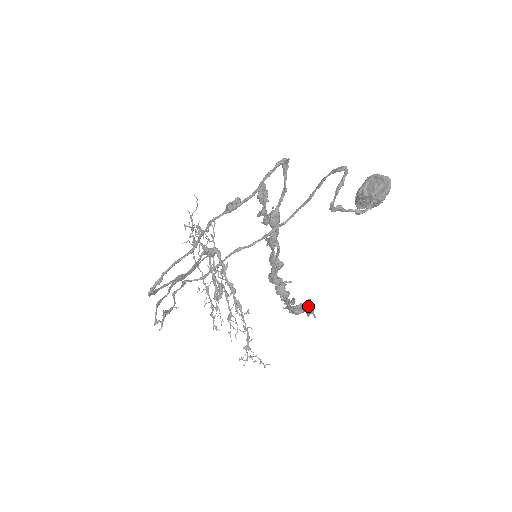
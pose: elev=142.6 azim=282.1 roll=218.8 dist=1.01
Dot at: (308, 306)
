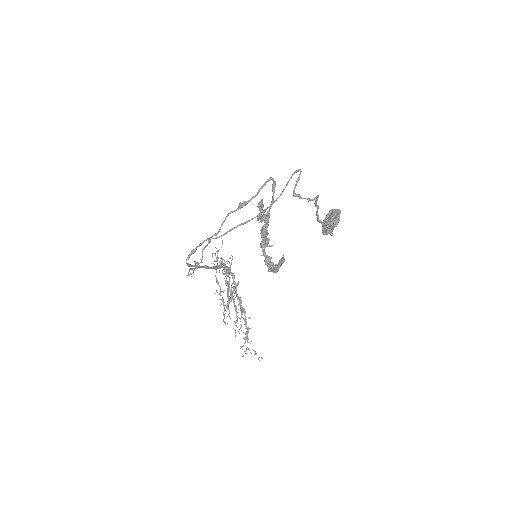
Dot at: occluded
